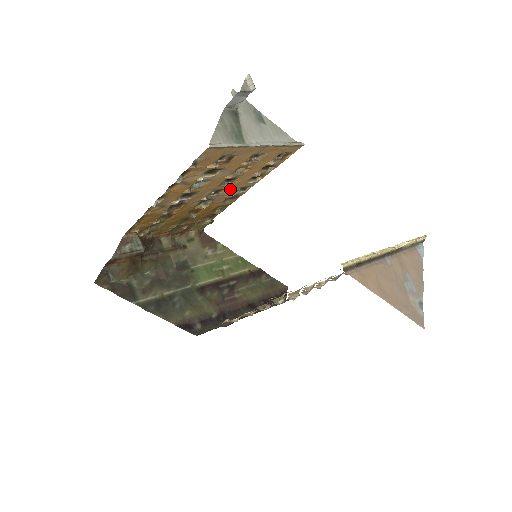
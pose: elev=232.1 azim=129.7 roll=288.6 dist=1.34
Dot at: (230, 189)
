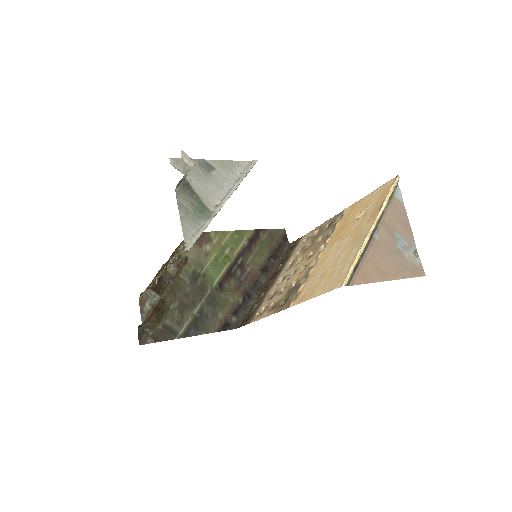
Dot at: occluded
